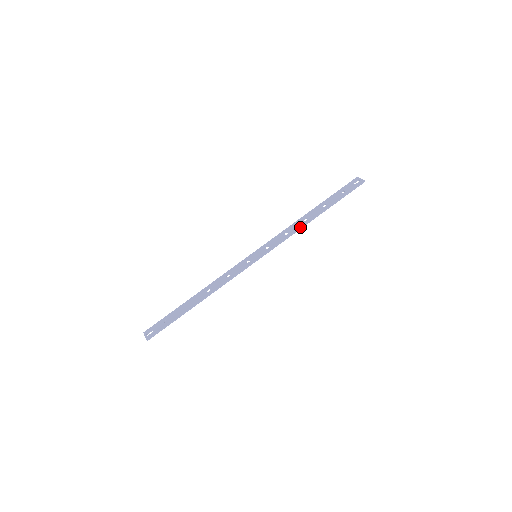
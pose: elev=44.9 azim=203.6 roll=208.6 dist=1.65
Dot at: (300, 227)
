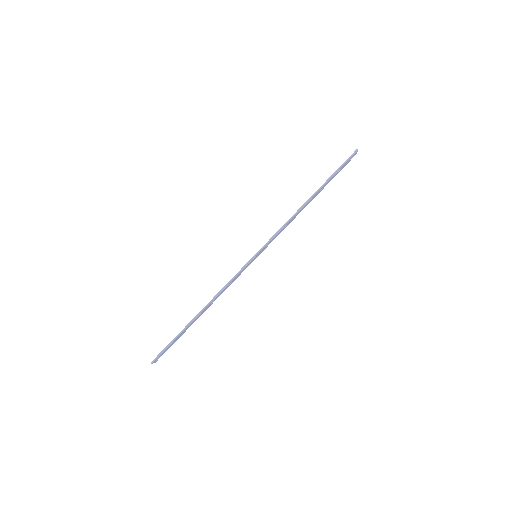
Dot at: (295, 213)
